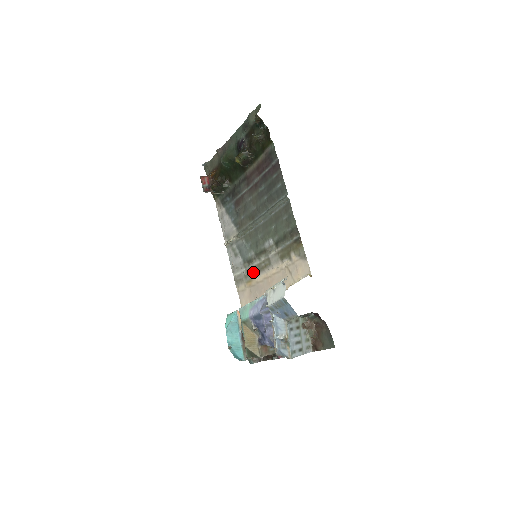
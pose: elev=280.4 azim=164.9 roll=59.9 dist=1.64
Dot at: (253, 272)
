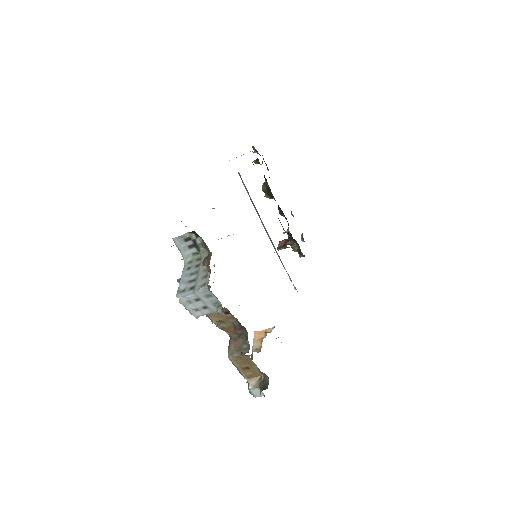
Dot at: occluded
